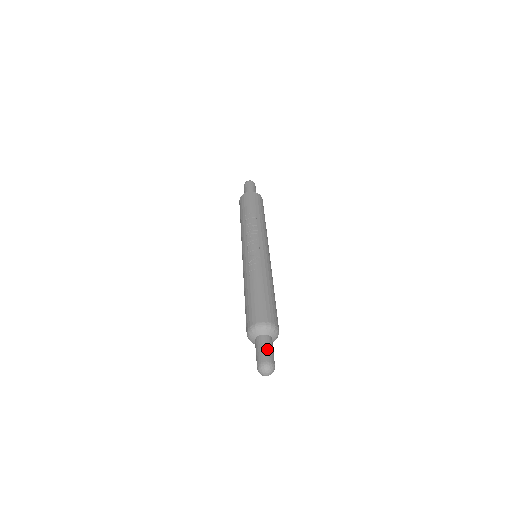
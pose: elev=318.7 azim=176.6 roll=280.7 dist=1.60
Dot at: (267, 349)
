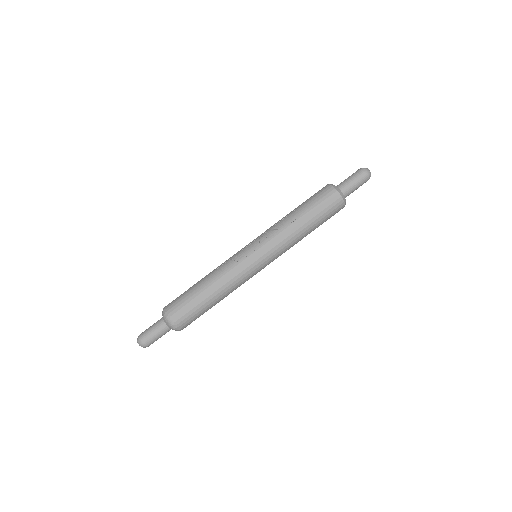
Dot at: (152, 332)
